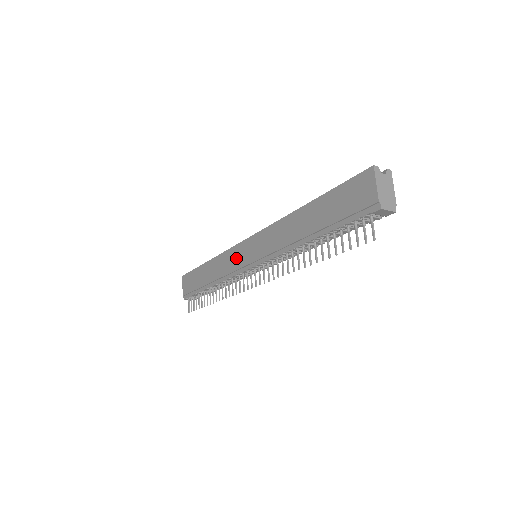
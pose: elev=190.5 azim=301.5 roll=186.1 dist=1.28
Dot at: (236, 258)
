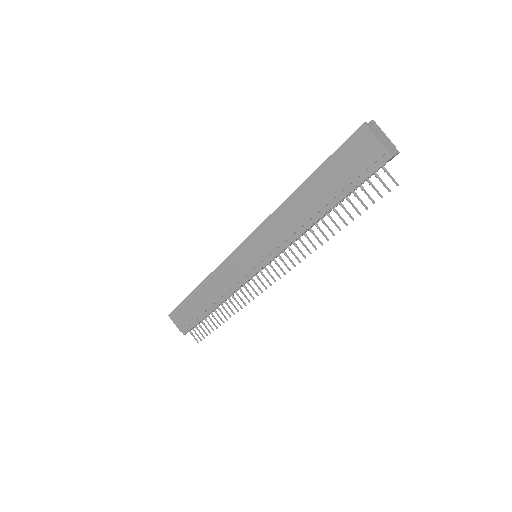
Dot at: (235, 269)
